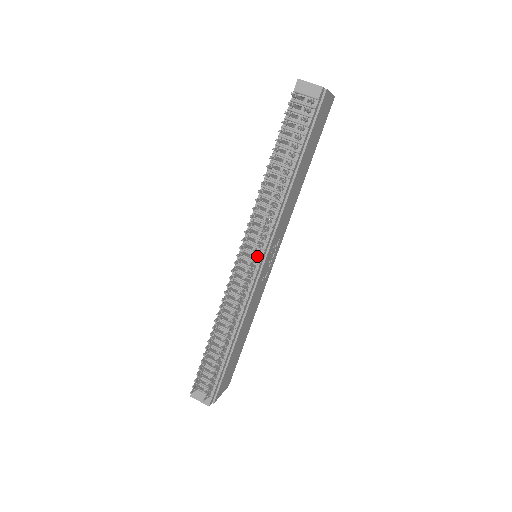
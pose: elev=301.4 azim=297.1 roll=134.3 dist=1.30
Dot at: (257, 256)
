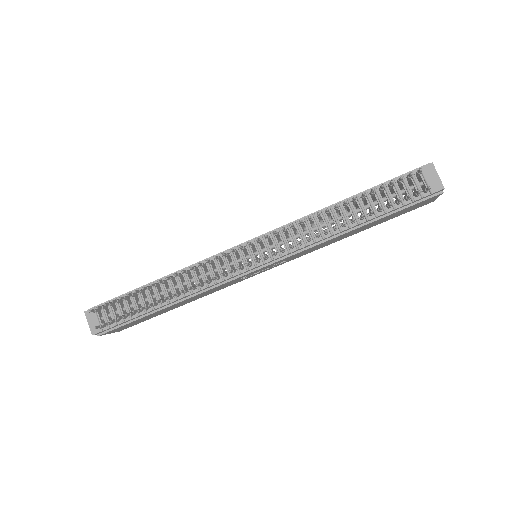
Dot at: (261, 258)
